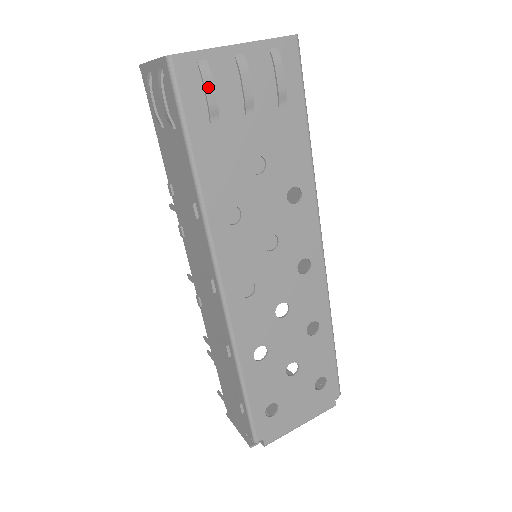
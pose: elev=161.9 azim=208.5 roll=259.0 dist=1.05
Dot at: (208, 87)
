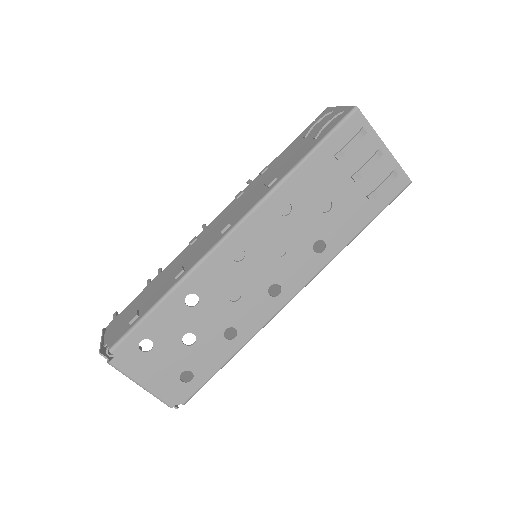
Dot at: (354, 141)
